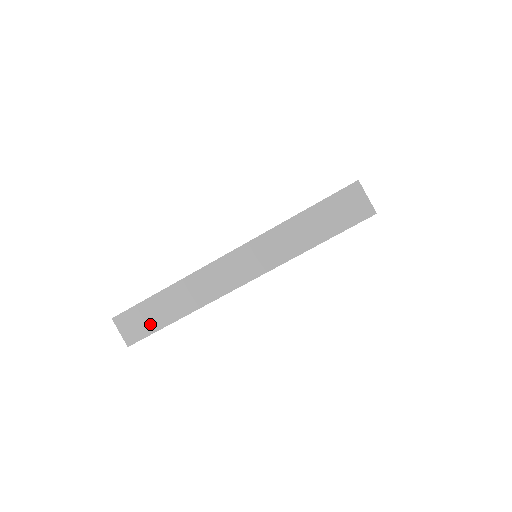
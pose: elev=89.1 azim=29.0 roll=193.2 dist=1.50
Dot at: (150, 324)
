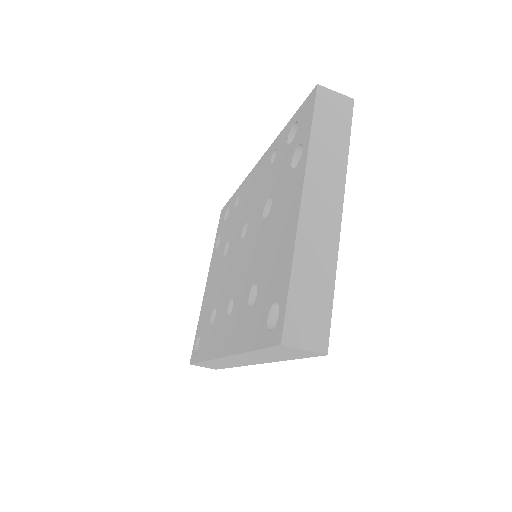
Dot at: (216, 367)
